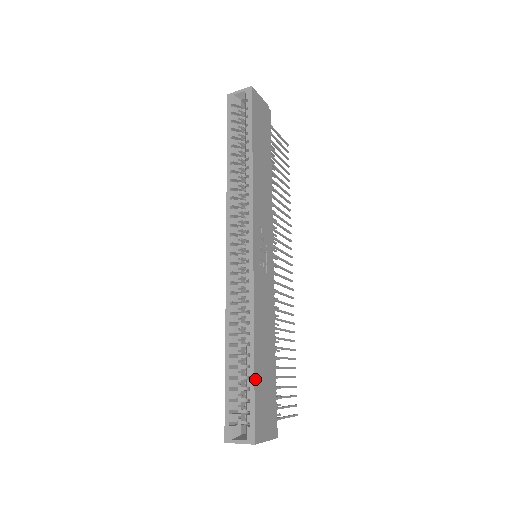
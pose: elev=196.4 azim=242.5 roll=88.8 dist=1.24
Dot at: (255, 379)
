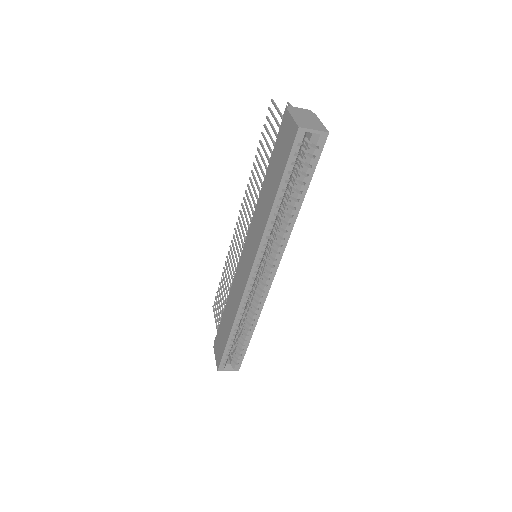
Dot at: (248, 345)
